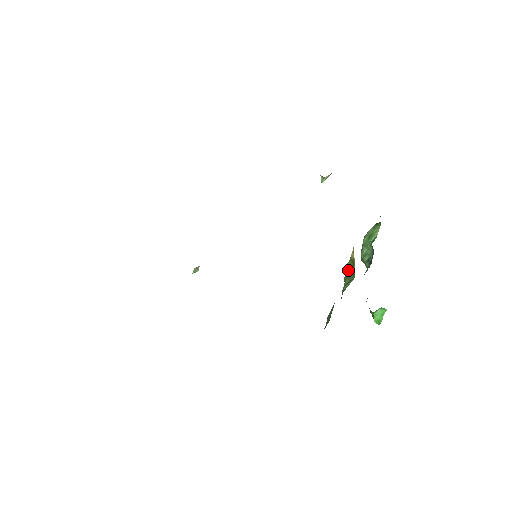
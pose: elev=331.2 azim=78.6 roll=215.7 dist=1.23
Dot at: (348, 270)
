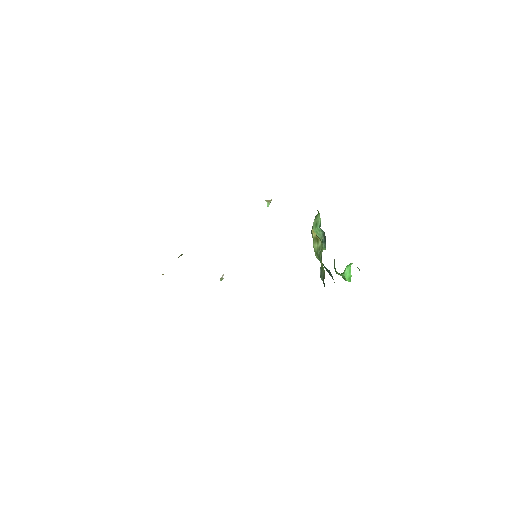
Dot at: (316, 246)
